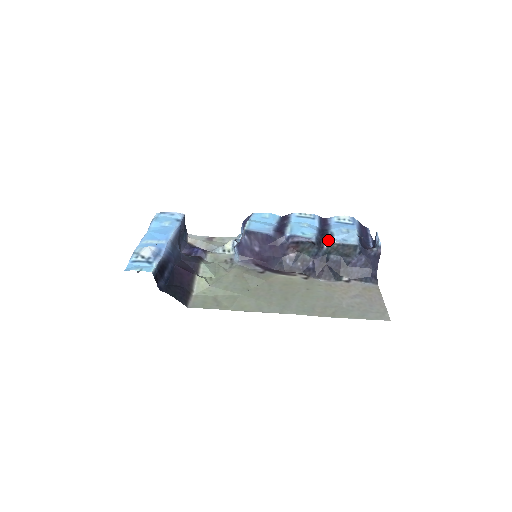
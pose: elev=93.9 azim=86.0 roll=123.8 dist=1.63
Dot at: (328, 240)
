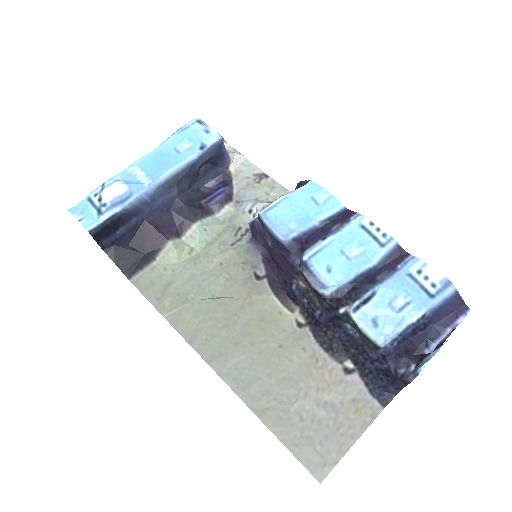
Dot at: (350, 306)
